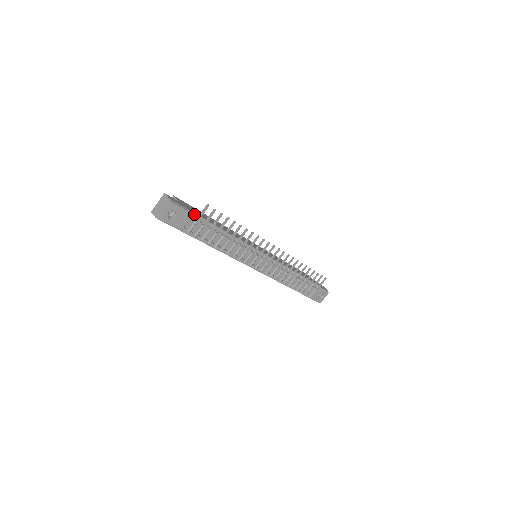
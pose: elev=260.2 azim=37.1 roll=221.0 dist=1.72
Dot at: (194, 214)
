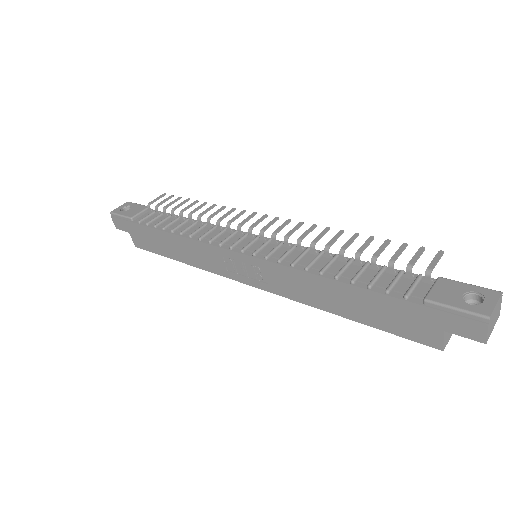
Dot at: occluded
